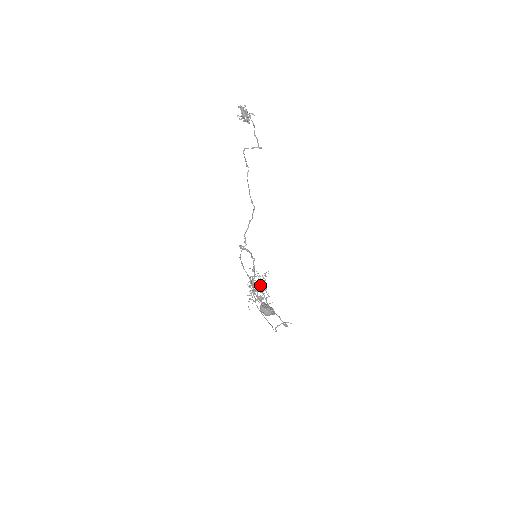
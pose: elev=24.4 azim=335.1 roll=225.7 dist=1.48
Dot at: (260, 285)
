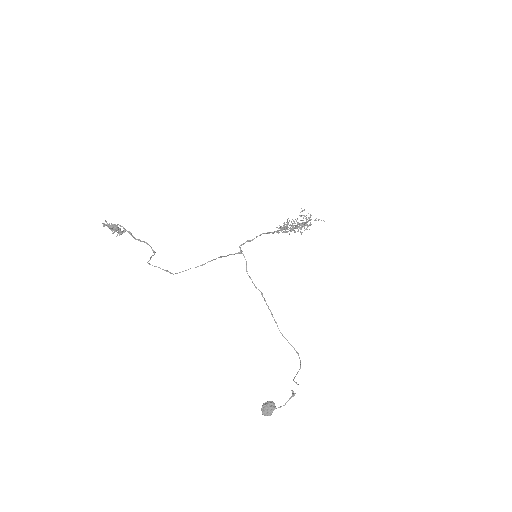
Dot at: (292, 225)
